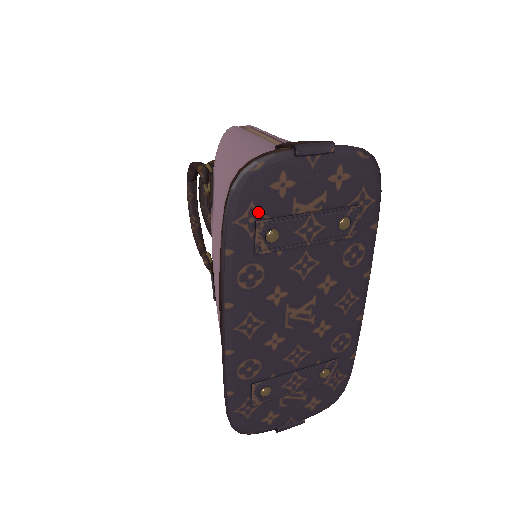
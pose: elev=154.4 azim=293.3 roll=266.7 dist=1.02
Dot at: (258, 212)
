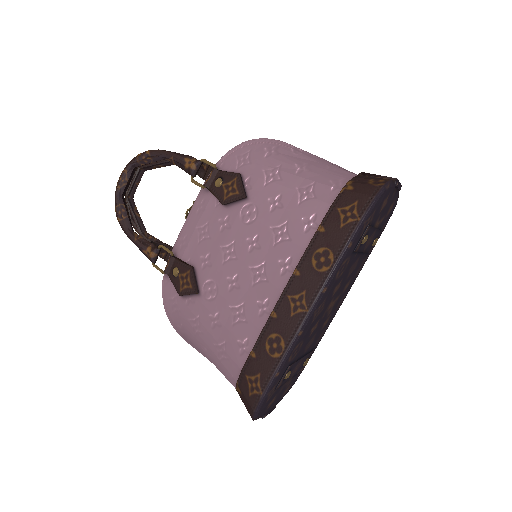
Dot at: (372, 219)
